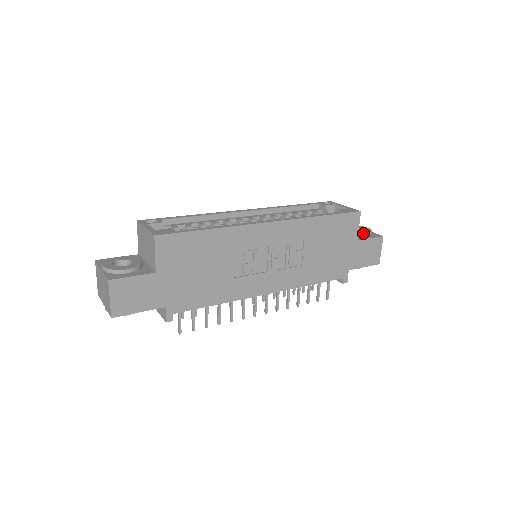
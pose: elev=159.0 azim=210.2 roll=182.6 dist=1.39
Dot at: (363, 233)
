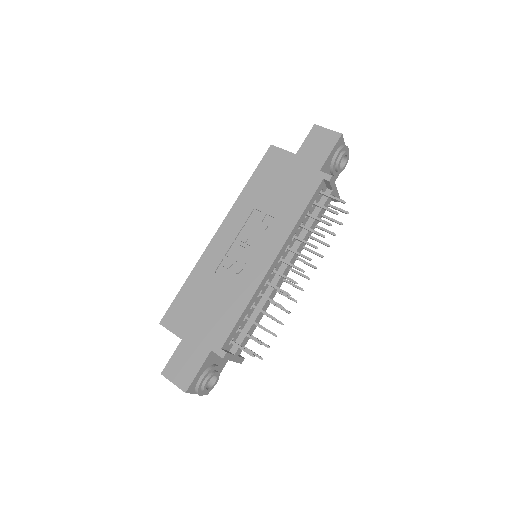
Dot at: occluded
